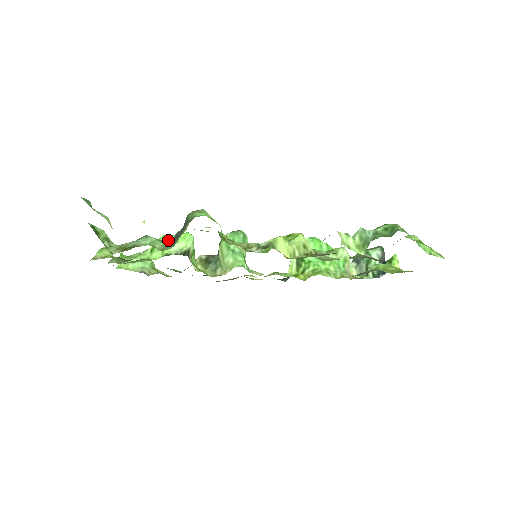
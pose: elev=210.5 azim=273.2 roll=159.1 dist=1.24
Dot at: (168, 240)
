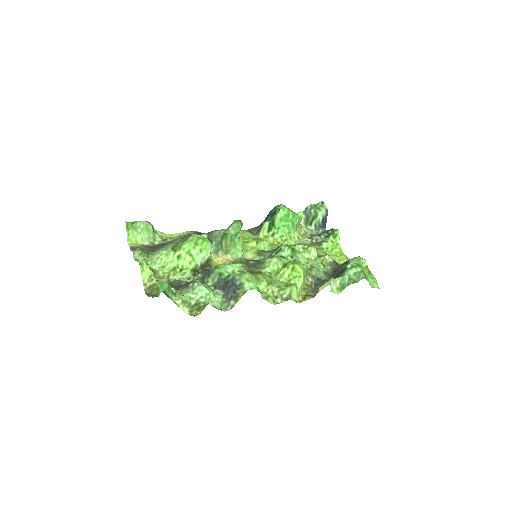
Dot at: (194, 253)
